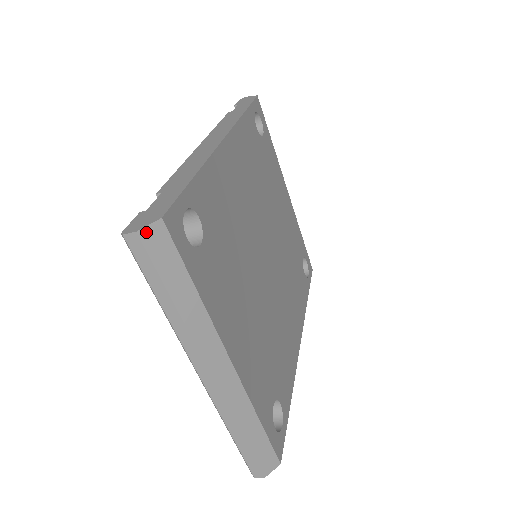
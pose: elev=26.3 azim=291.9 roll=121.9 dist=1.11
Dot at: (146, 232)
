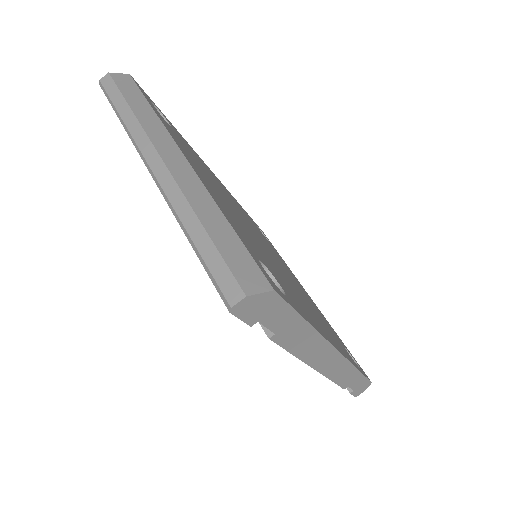
Dot at: (116, 75)
